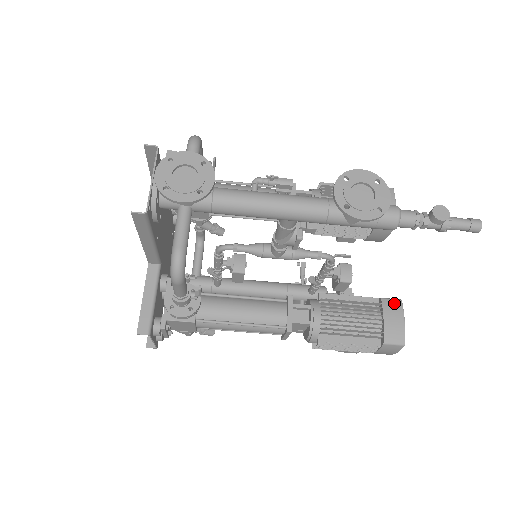
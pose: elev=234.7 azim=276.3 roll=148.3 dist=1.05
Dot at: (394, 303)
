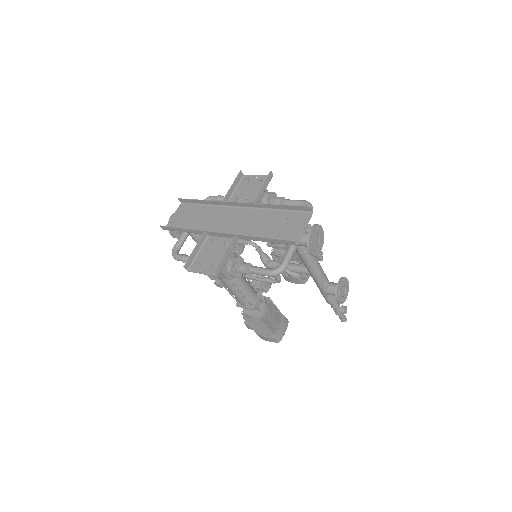
Dot at: (287, 321)
